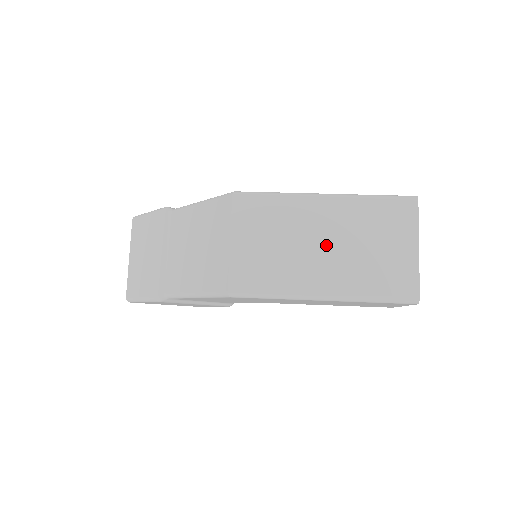
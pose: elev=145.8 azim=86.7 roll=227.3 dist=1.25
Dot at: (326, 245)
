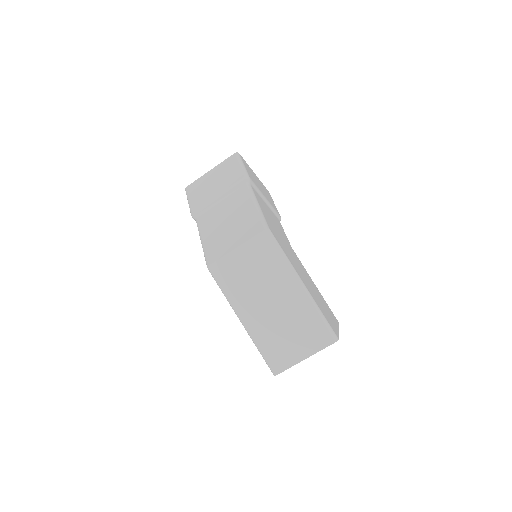
Dot at: (272, 305)
